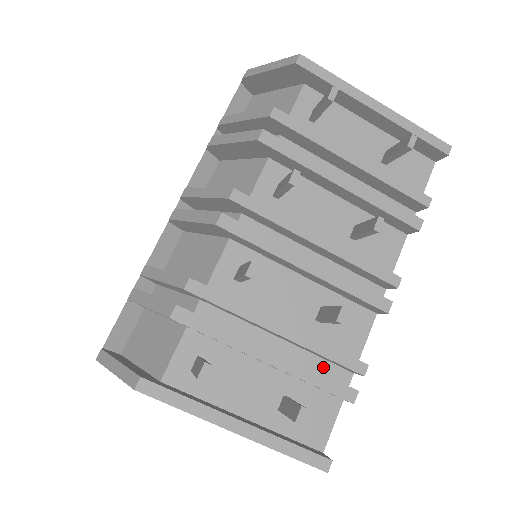
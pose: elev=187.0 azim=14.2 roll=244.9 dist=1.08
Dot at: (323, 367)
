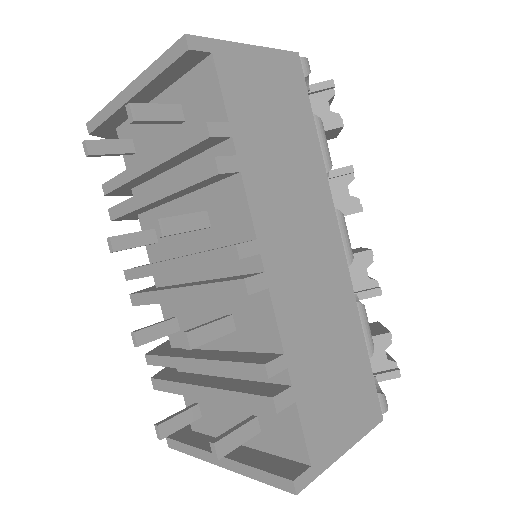
Dot at: occluded
